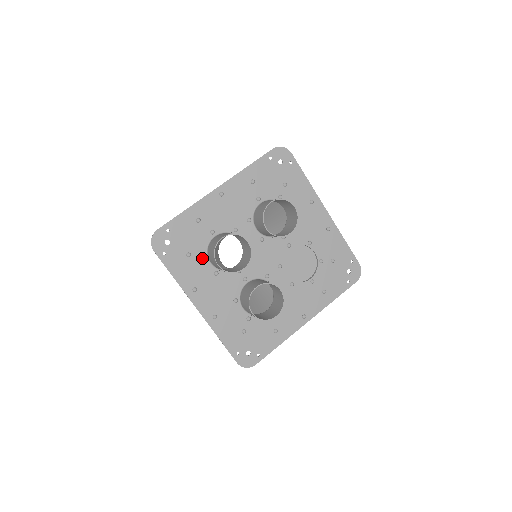
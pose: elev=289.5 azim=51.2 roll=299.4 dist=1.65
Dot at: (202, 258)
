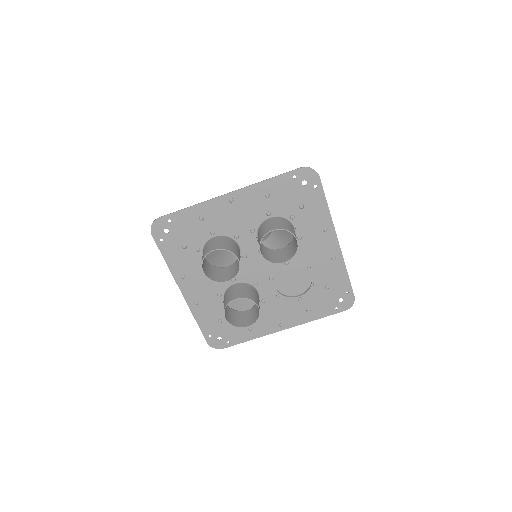
Dot at: (197, 252)
